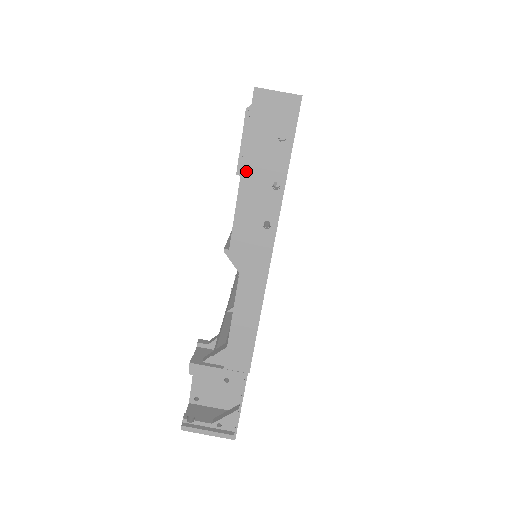
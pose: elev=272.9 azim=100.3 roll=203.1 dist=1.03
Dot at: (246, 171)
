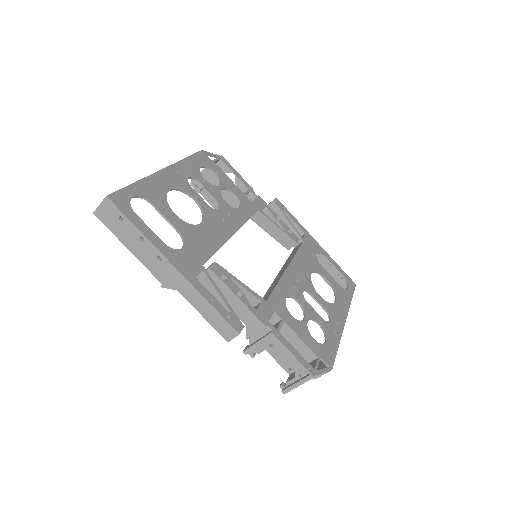
Dot at: (128, 246)
